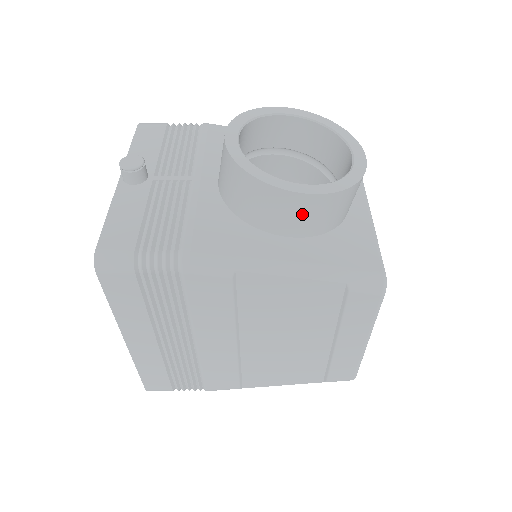
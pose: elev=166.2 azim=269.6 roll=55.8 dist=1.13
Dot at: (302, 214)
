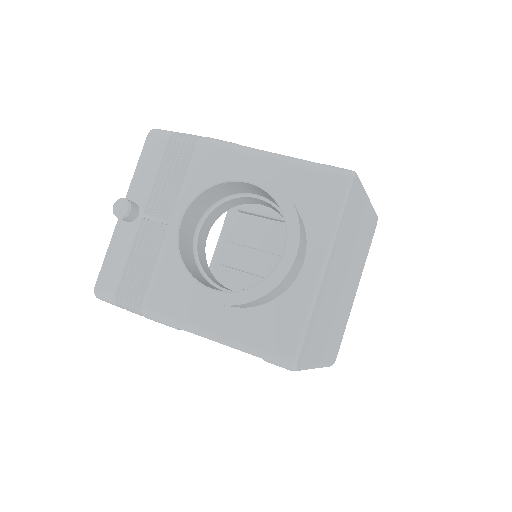
Dot at: occluded
